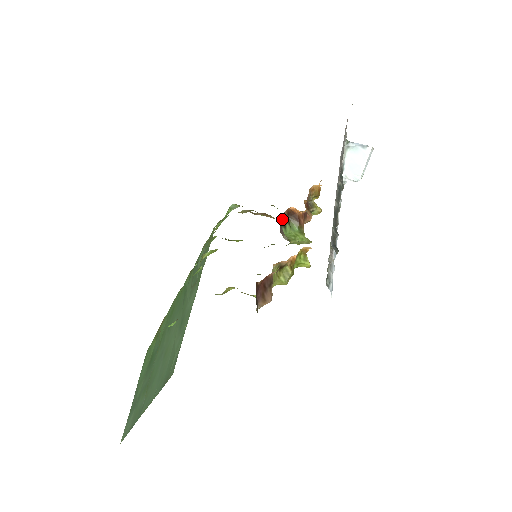
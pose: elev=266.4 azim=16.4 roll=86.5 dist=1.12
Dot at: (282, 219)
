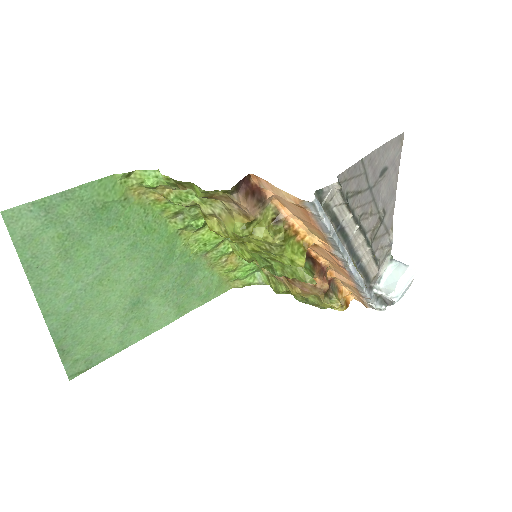
Dot at: occluded
